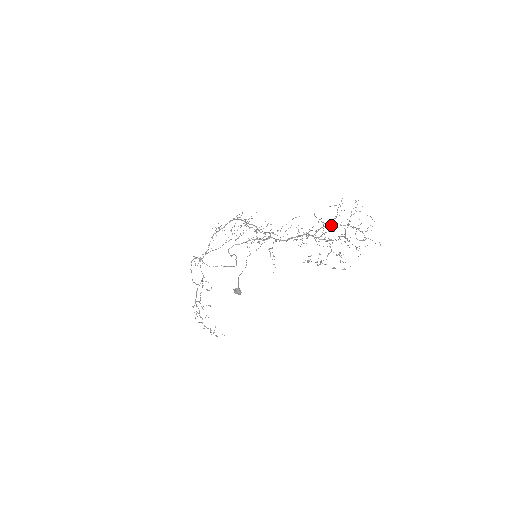
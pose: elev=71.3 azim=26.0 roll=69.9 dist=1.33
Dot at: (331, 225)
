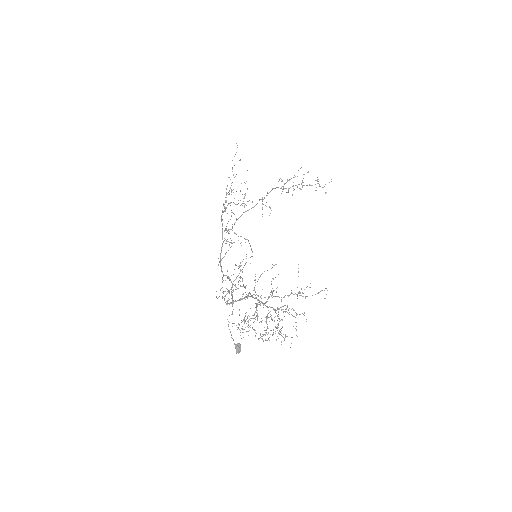
Dot at: (257, 316)
